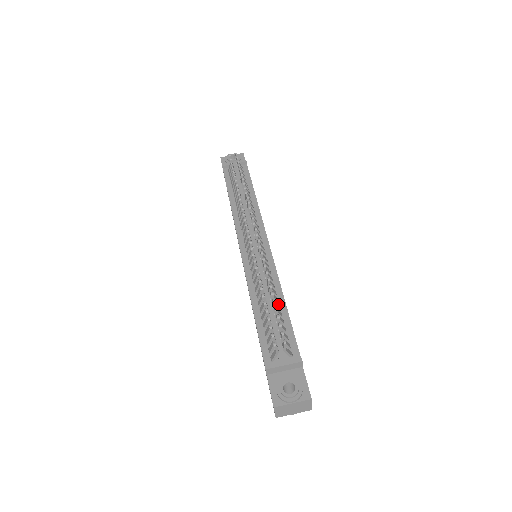
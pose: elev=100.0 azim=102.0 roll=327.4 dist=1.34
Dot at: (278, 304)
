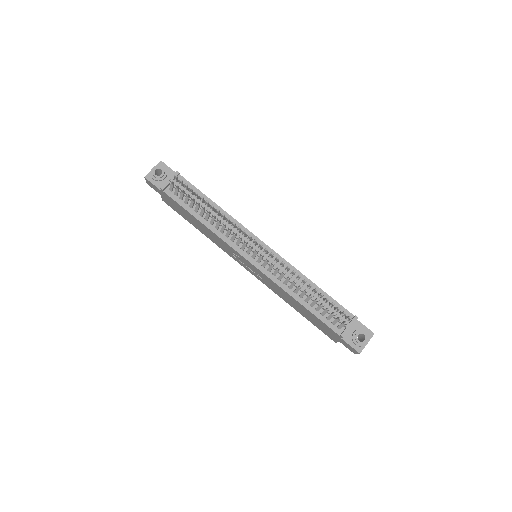
Dot at: (313, 289)
